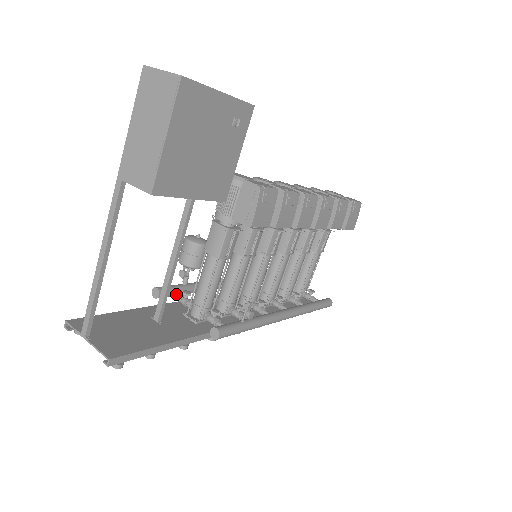
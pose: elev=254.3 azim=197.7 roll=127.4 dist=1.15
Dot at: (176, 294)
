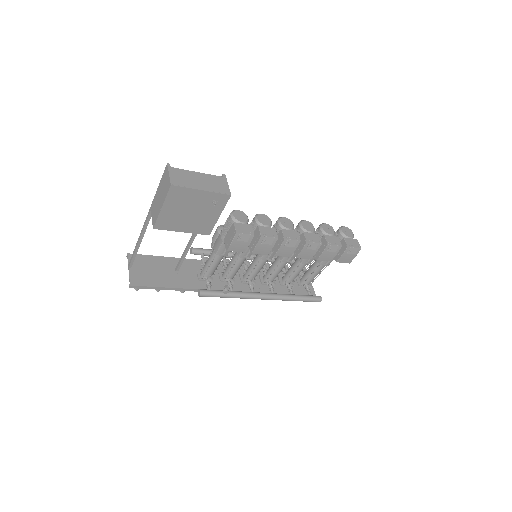
Dot at: (202, 256)
